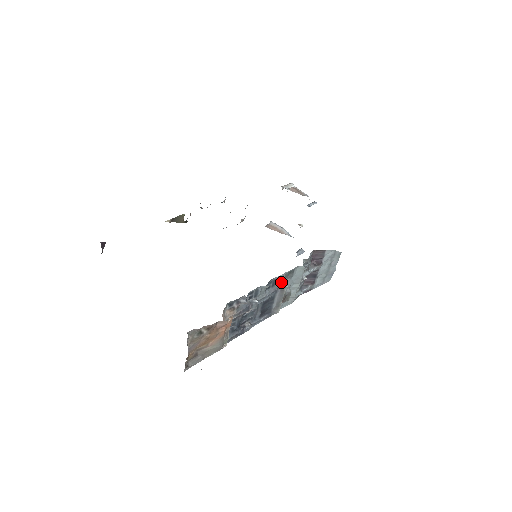
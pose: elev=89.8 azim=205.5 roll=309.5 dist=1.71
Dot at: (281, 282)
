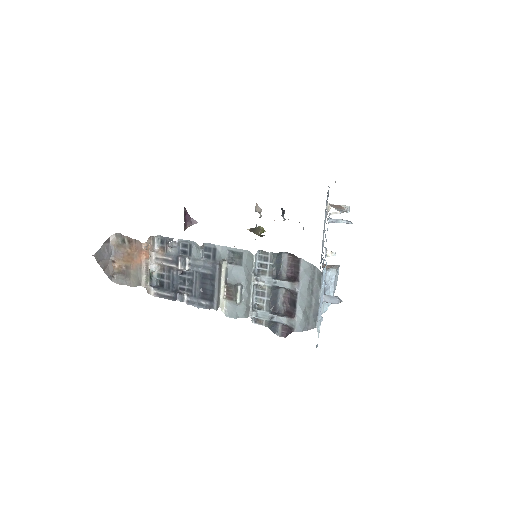
Dot at: (222, 258)
